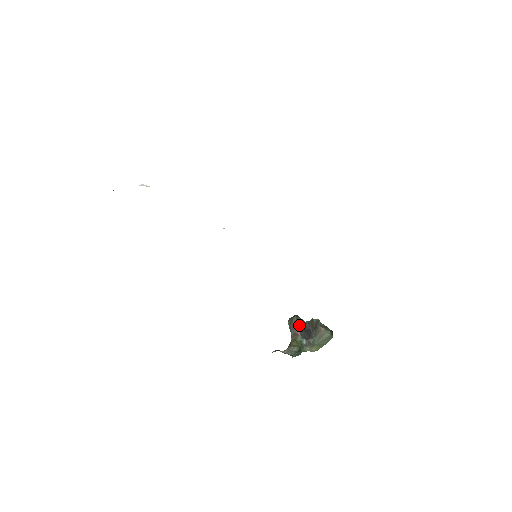
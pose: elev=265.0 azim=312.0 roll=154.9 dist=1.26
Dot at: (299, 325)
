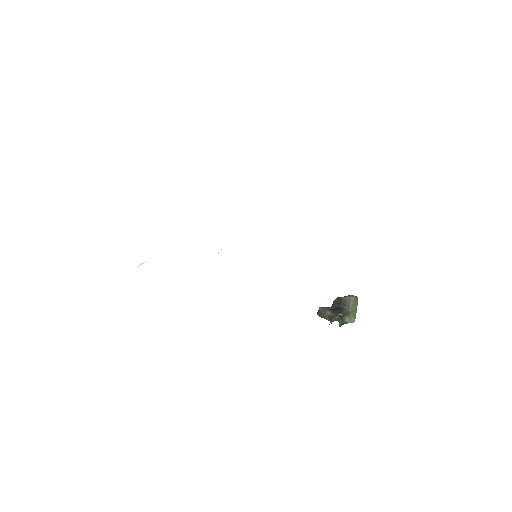
Dot at: (327, 309)
